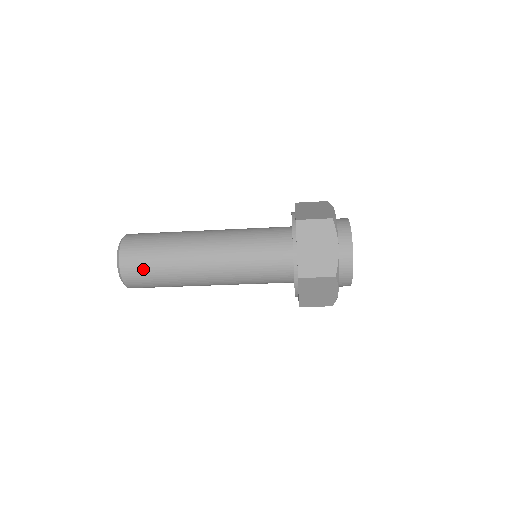
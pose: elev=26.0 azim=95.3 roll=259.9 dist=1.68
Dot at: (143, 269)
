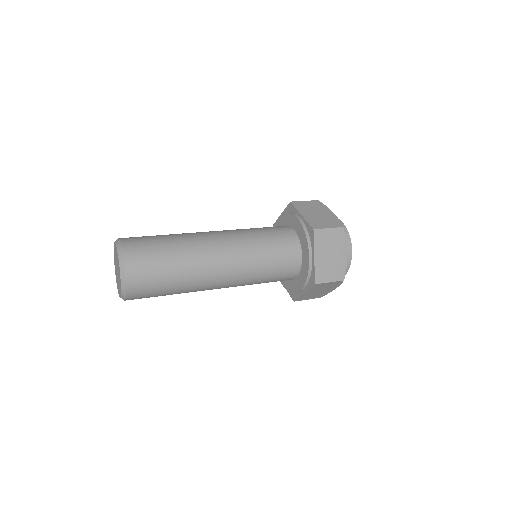
Dot at: occluded
